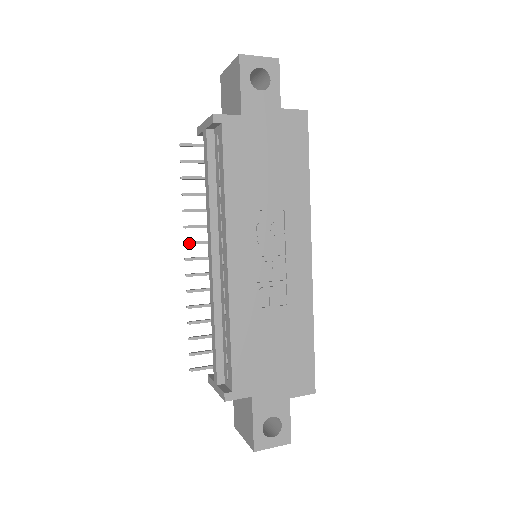
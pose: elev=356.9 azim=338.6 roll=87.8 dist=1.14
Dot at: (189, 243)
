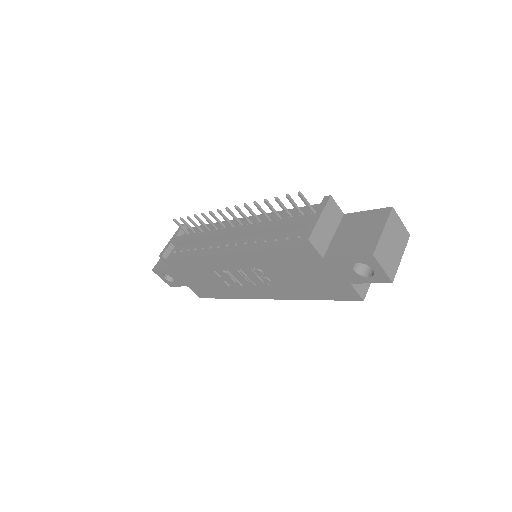
Dot at: (237, 210)
